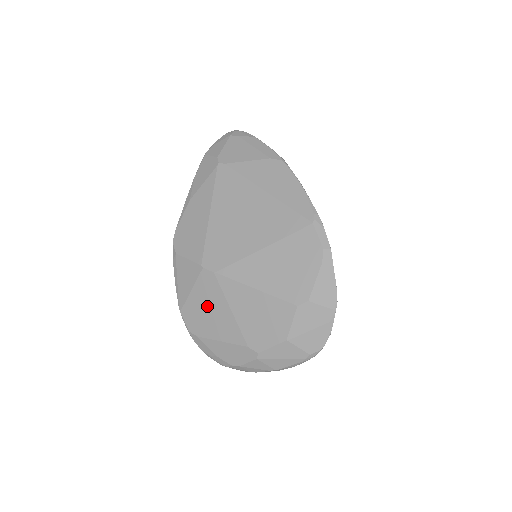
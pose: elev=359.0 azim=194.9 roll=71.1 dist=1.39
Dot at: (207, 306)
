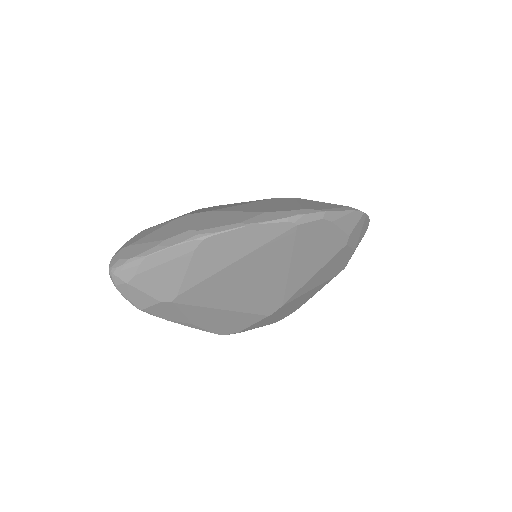
Dot at: (293, 306)
